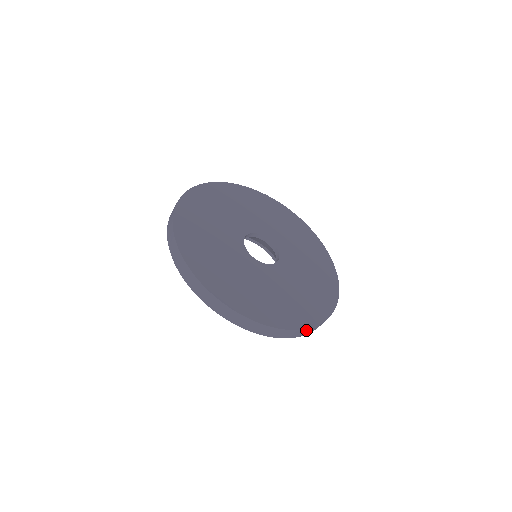
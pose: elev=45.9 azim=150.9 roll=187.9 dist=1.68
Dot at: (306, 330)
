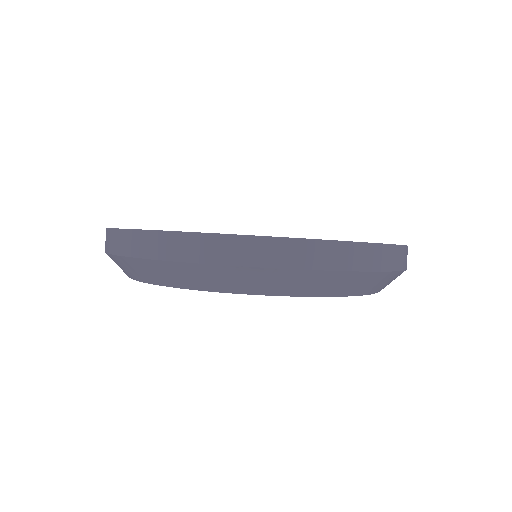
Dot at: (404, 251)
